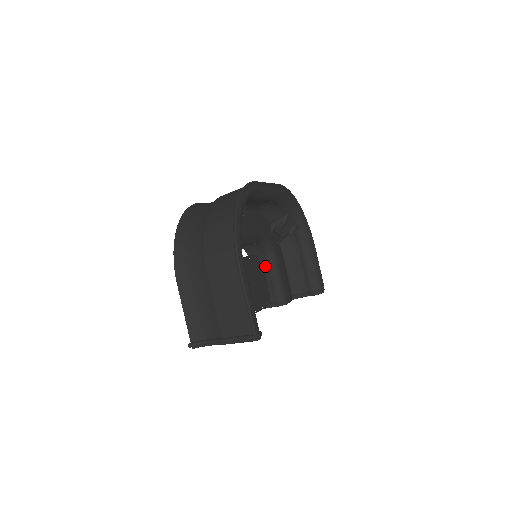
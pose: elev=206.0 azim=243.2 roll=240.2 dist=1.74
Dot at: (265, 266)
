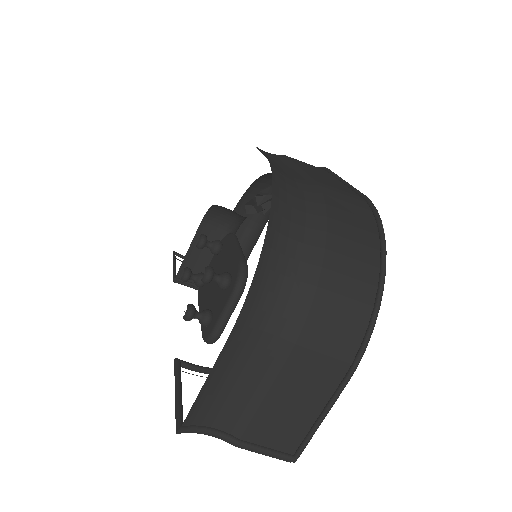
Dot at: (217, 236)
